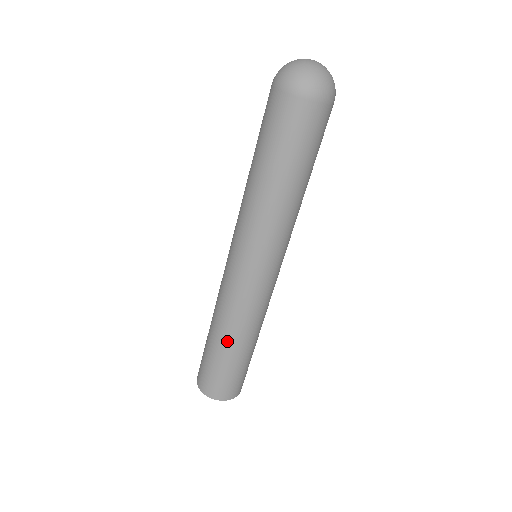
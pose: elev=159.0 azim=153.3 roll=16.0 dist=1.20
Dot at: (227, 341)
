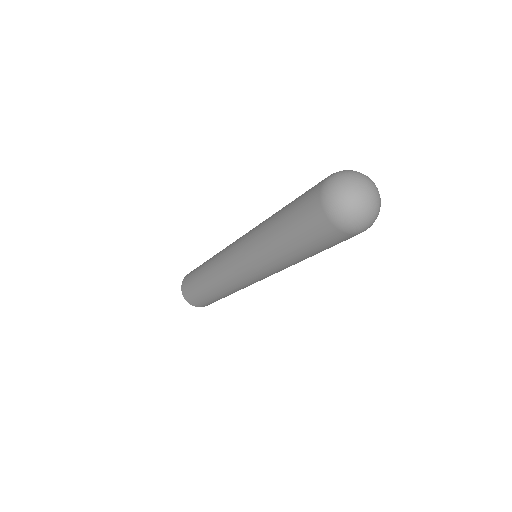
Dot at: (208, 288)
